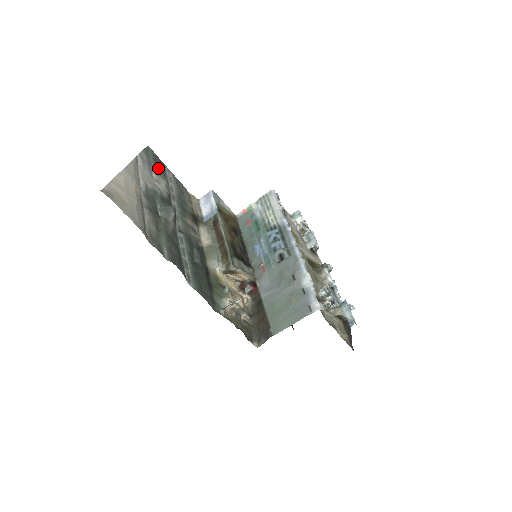
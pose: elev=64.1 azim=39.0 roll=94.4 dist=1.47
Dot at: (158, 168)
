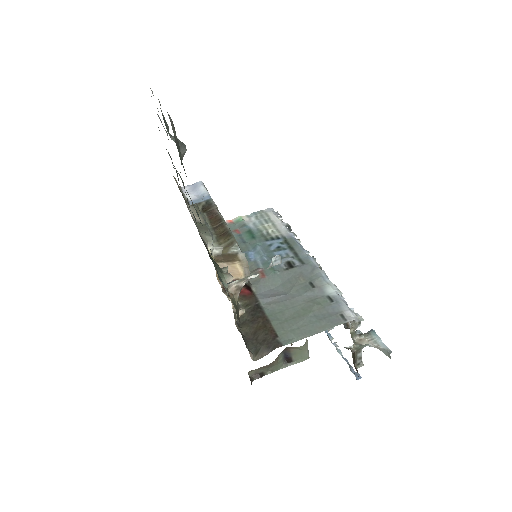
Dot at: occluded
